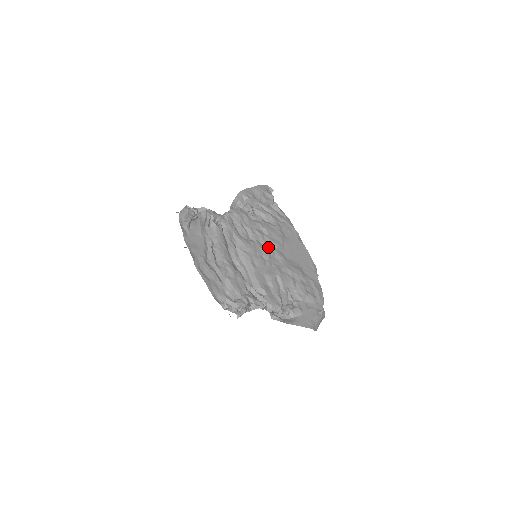
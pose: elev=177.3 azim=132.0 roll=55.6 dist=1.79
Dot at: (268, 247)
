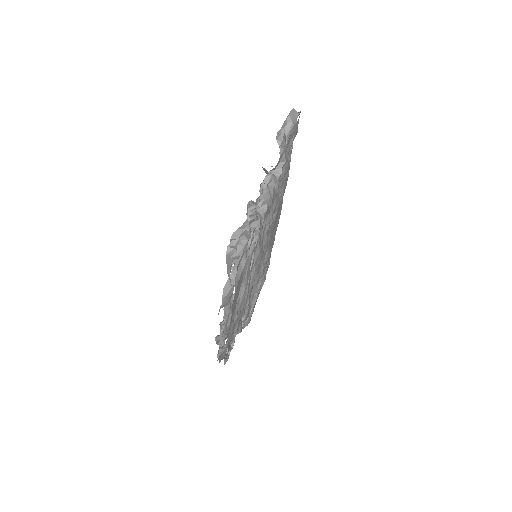
Dot at: (268, 236)
